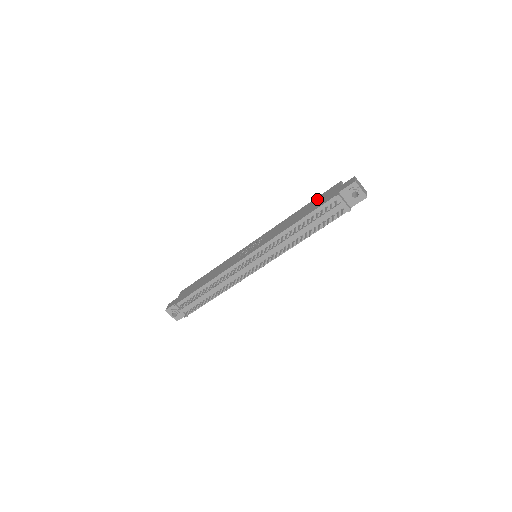
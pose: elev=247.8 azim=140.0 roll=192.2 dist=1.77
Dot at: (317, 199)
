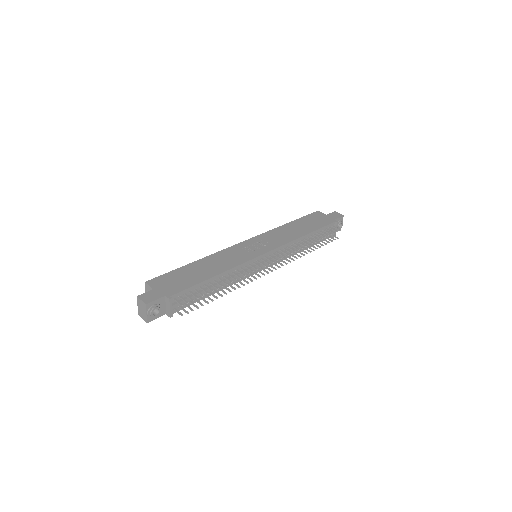
Dot at: (307, 219)
